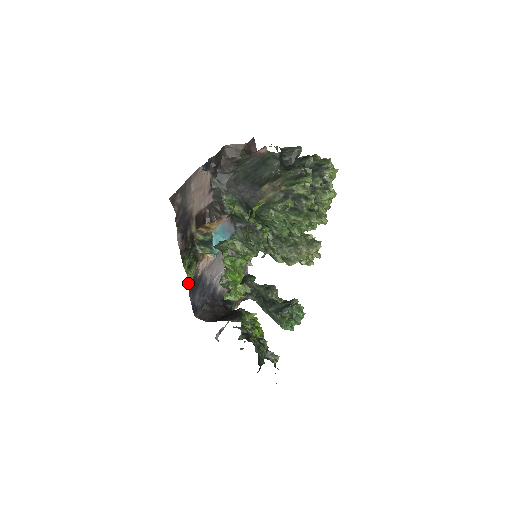
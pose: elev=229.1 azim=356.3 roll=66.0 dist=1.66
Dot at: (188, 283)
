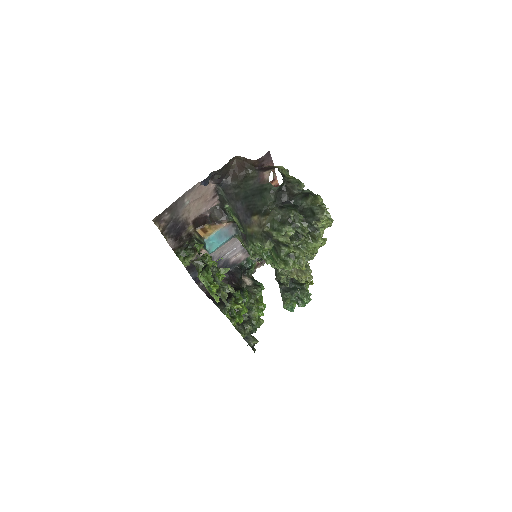
Dot at: (186, 267)
